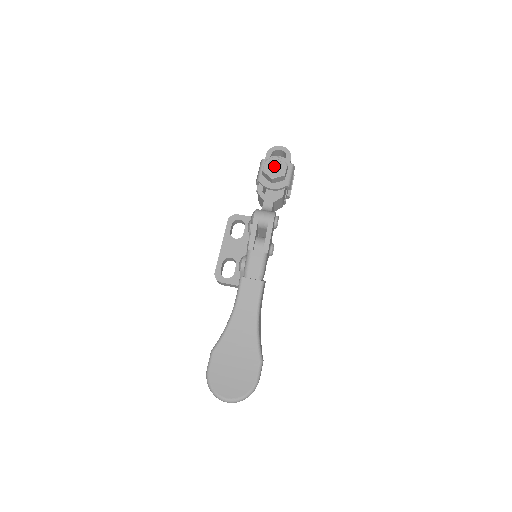
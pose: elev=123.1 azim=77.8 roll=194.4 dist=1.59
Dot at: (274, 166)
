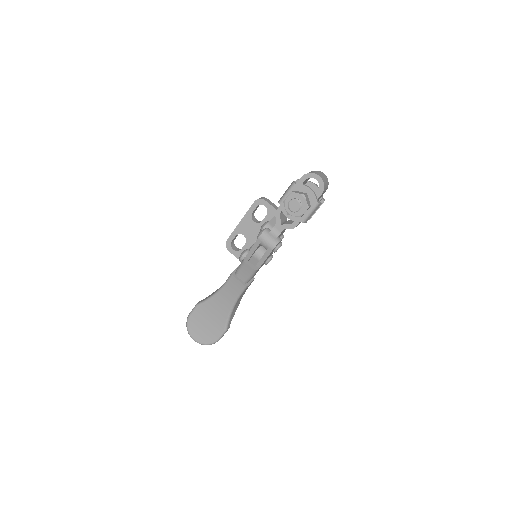
Dot at: (292, 208)
